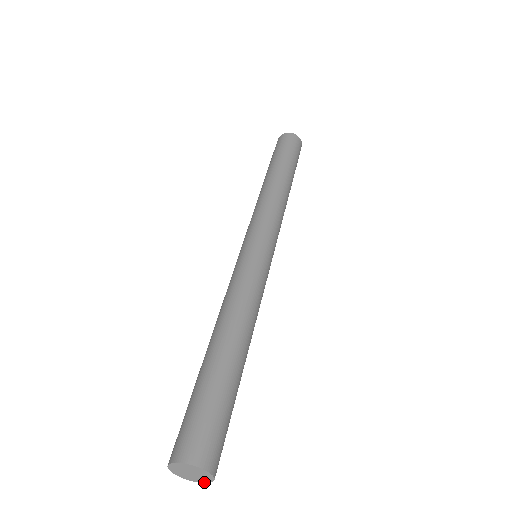
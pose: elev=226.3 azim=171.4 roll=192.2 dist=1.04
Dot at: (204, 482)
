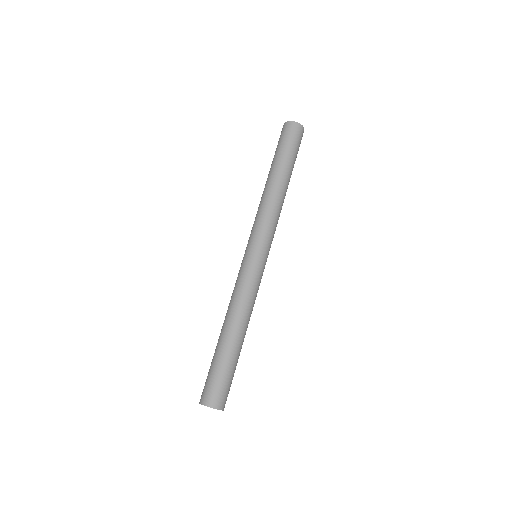
Dot at: occluded
